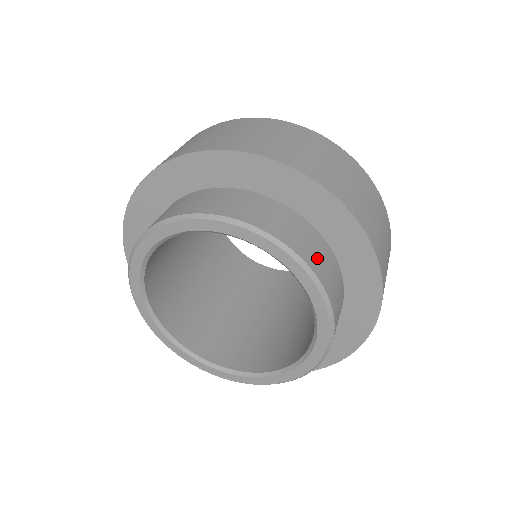
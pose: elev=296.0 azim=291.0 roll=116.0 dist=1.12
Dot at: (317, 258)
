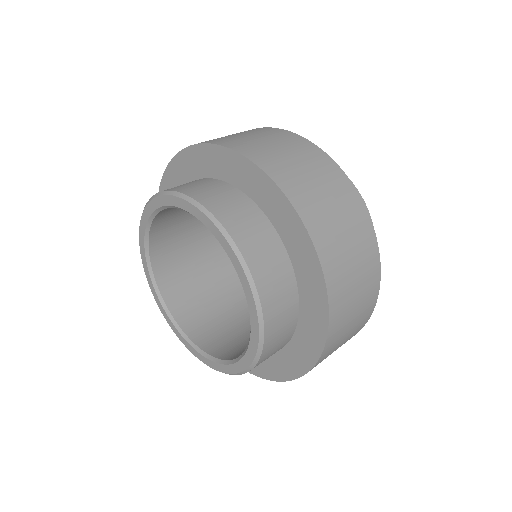
Dot at: (236, 217)
